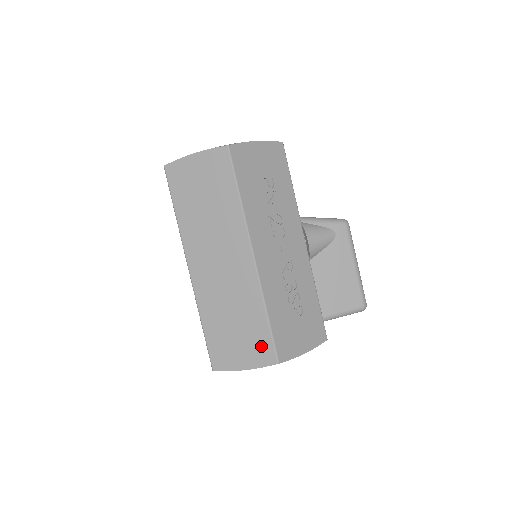
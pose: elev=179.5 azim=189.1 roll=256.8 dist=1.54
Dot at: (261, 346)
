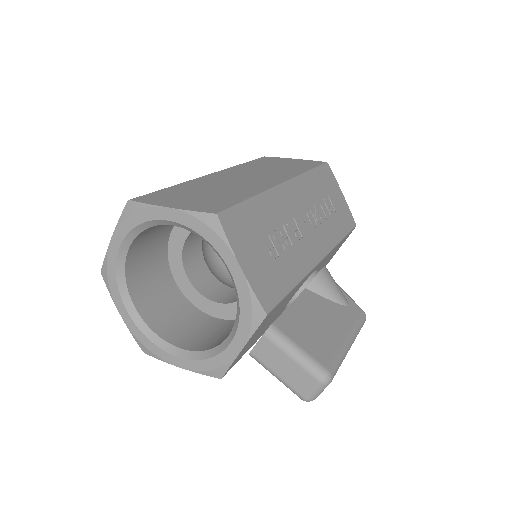
Dot at: (215, 204)
